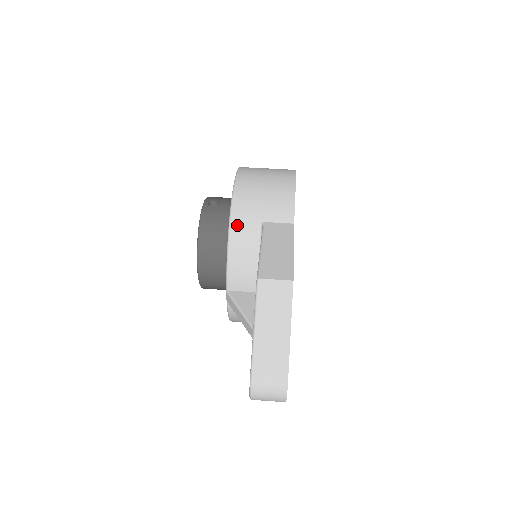
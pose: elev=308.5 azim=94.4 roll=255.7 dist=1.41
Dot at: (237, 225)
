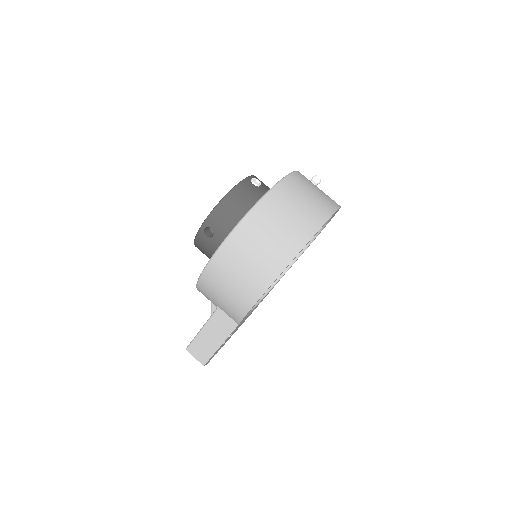
Dot at: (201, 292)
